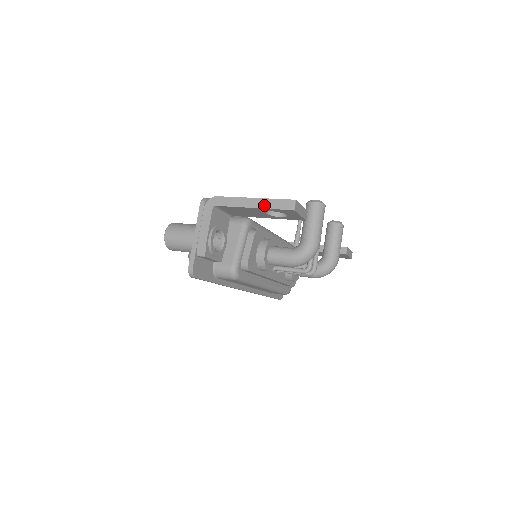
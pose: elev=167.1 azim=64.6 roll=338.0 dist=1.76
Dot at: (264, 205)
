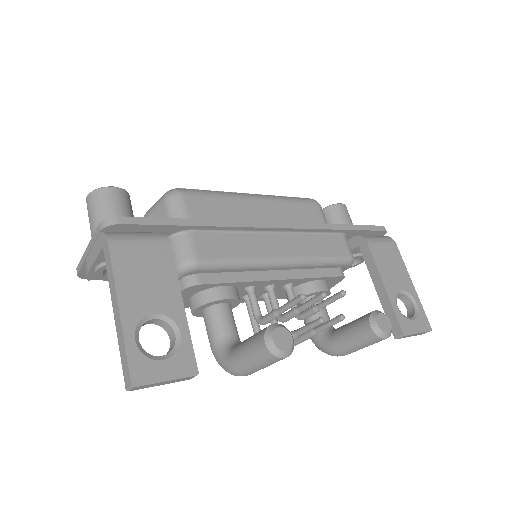
Dot at: (118, 334)
